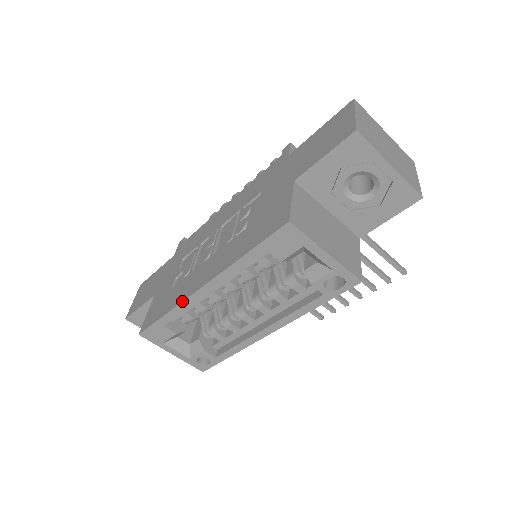
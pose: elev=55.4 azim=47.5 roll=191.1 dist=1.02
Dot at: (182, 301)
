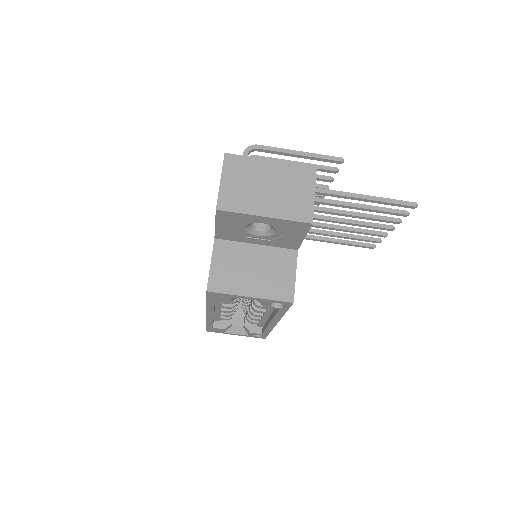
Dot at: (206, 320)
